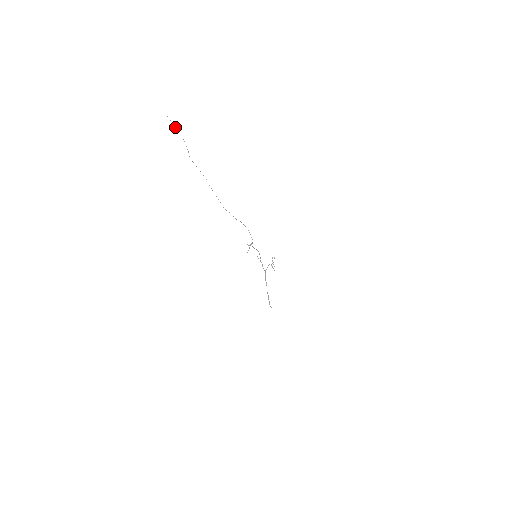
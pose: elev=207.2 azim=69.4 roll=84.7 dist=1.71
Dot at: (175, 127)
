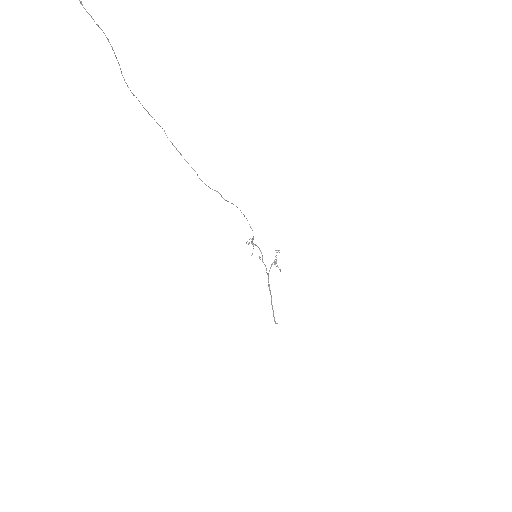
Dot at: out of frame
